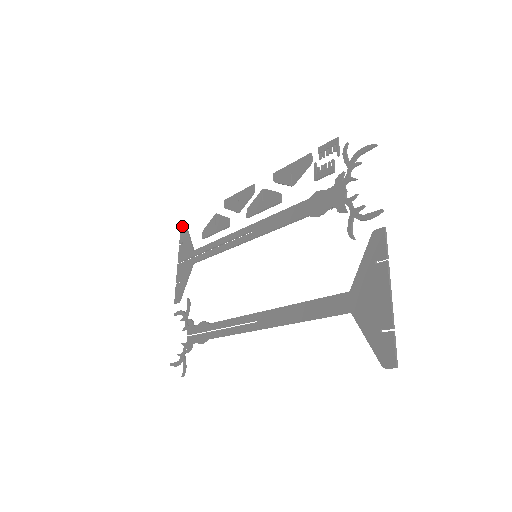
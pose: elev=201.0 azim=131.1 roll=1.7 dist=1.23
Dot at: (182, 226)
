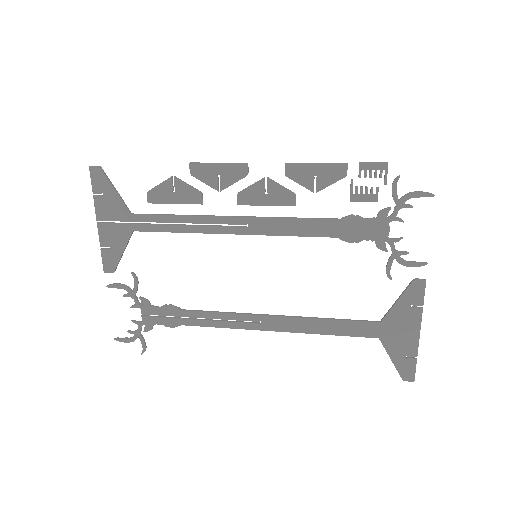
Dot at: (93, 168)
